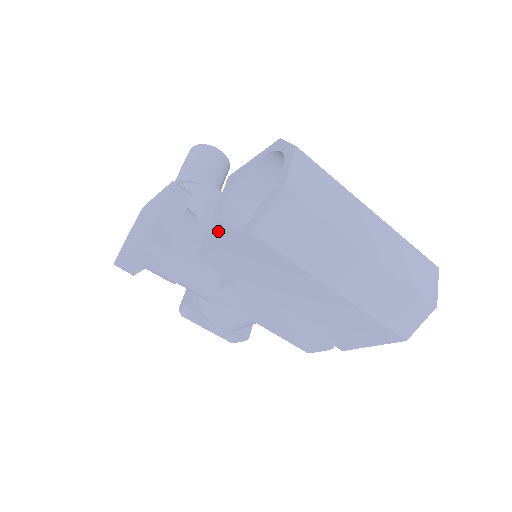
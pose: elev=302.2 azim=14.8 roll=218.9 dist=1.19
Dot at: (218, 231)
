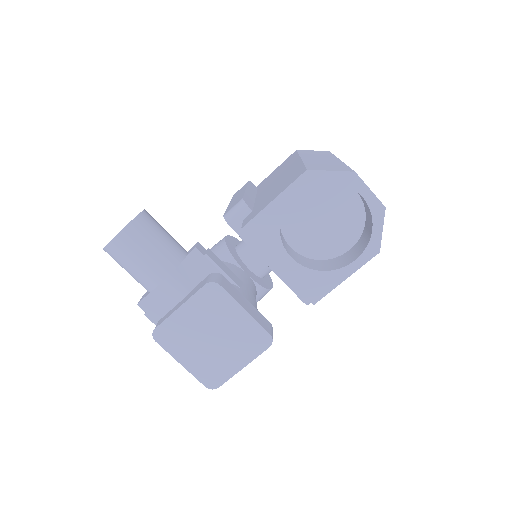
Dot at: (319, 273)
